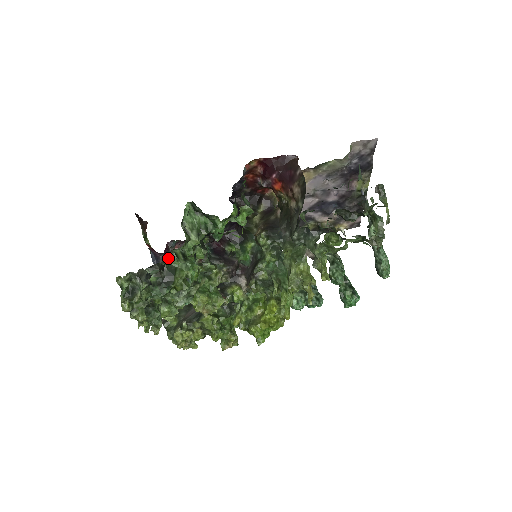
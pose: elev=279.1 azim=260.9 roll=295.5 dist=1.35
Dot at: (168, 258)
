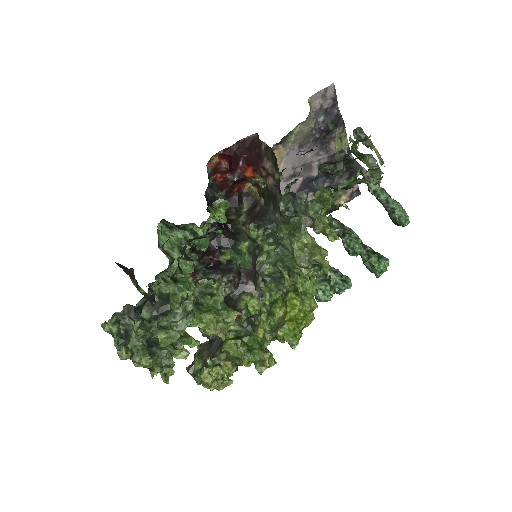
Dot at: (156, 287)
